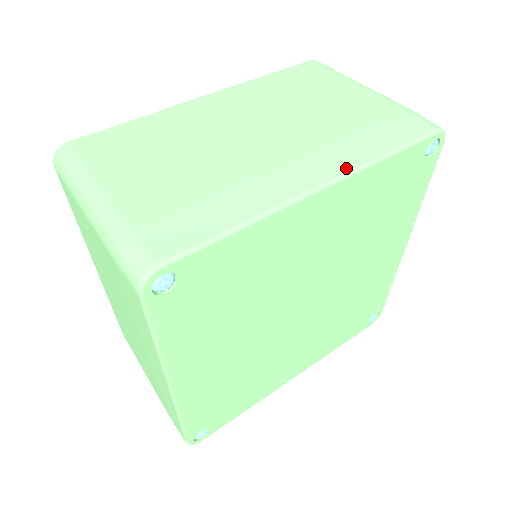
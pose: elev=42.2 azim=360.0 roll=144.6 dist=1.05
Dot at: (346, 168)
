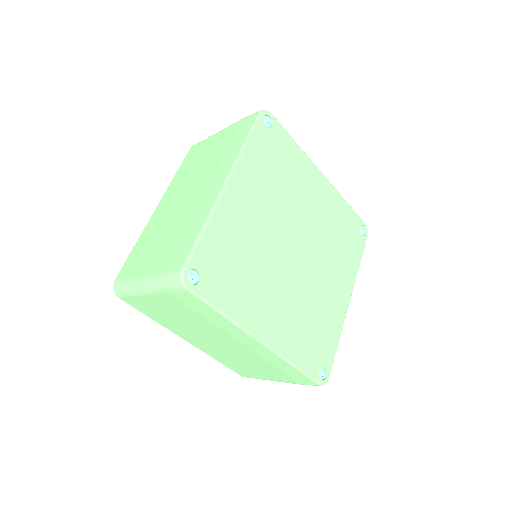
Dot at: (231, 165)
